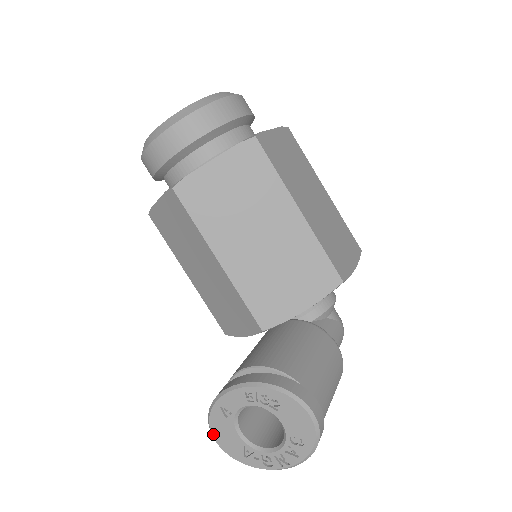
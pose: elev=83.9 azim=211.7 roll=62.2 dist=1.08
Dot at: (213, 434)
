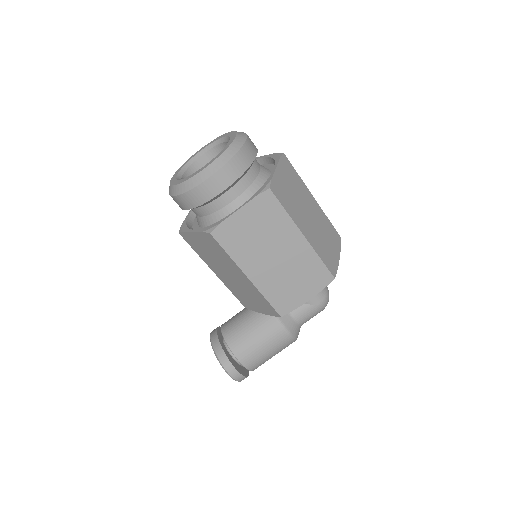
Dot at: occluded
